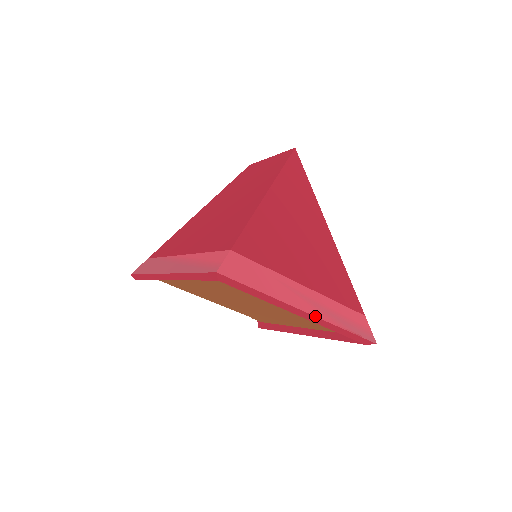
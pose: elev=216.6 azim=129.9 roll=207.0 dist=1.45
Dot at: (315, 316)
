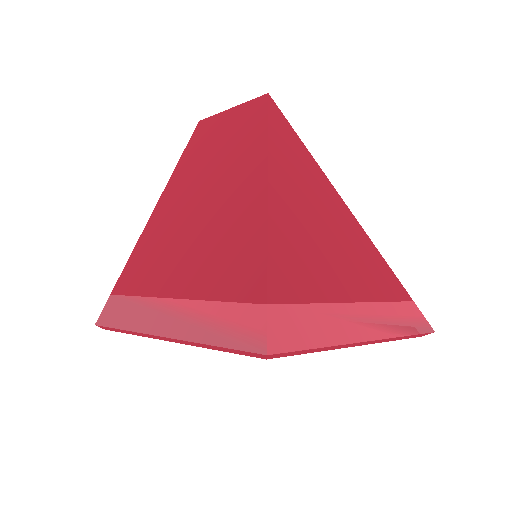
Dot at: (379, 339)
